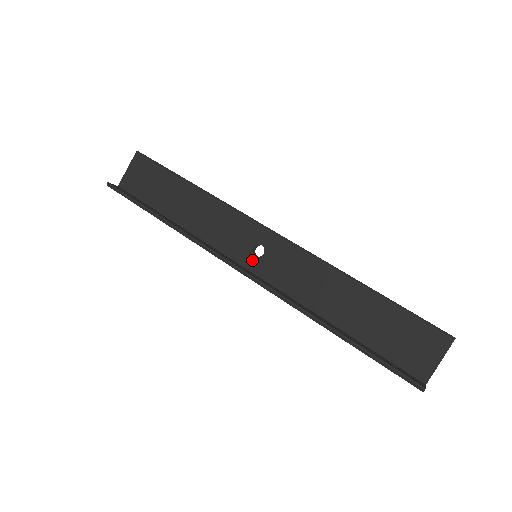
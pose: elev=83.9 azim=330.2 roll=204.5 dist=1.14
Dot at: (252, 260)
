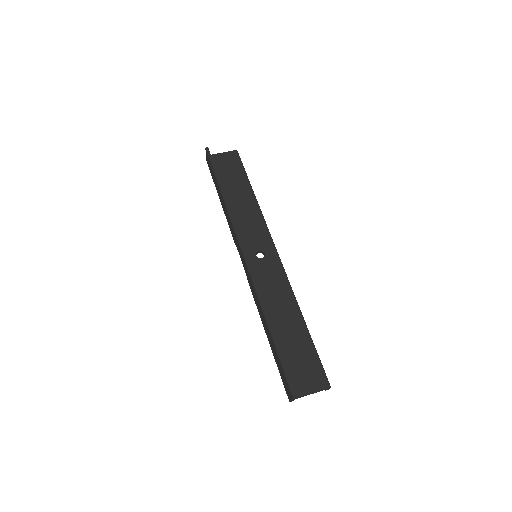
Dot at: (252, 256)
